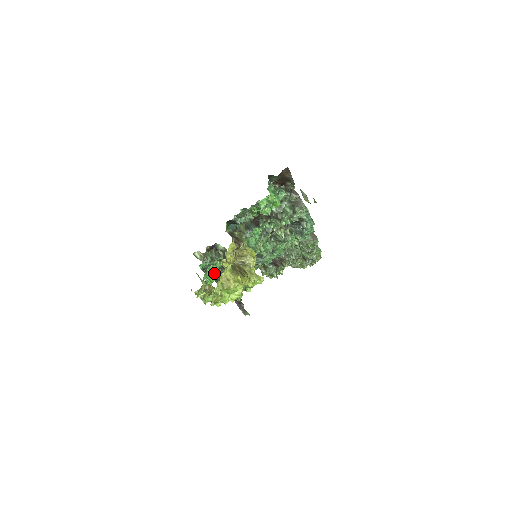
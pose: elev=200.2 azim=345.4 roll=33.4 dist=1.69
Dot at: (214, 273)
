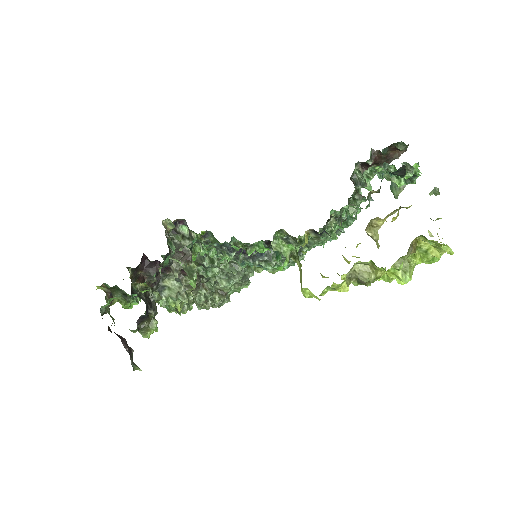
Dot at: occluded
